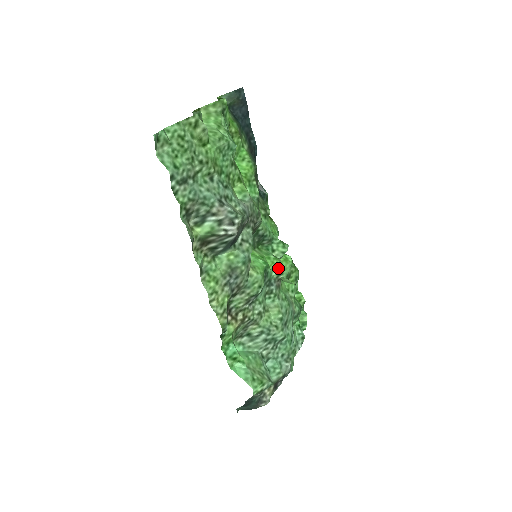
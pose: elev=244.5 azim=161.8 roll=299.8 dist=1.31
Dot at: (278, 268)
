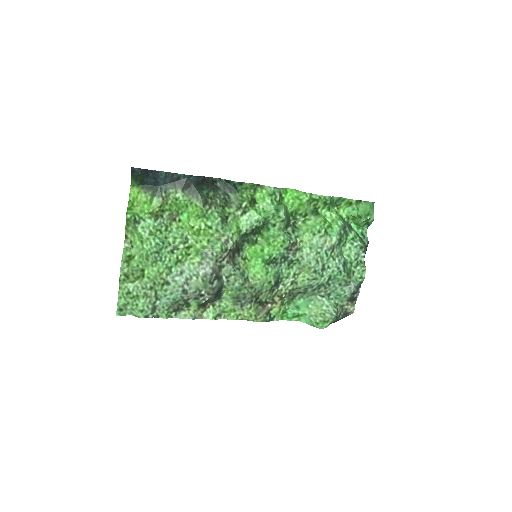
Dot at: (282, 245)
